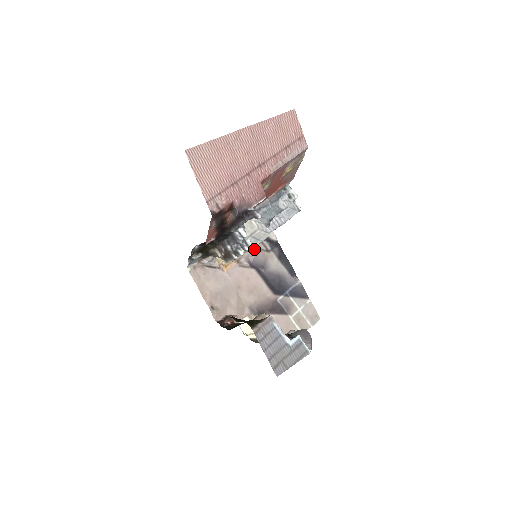
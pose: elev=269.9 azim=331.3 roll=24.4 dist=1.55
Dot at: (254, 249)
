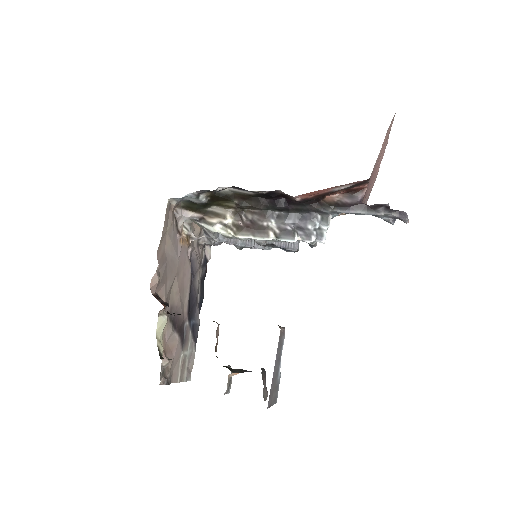
Dot at: (197, 249)
